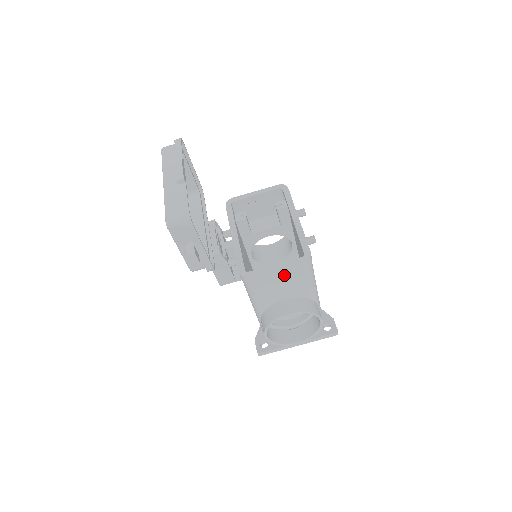
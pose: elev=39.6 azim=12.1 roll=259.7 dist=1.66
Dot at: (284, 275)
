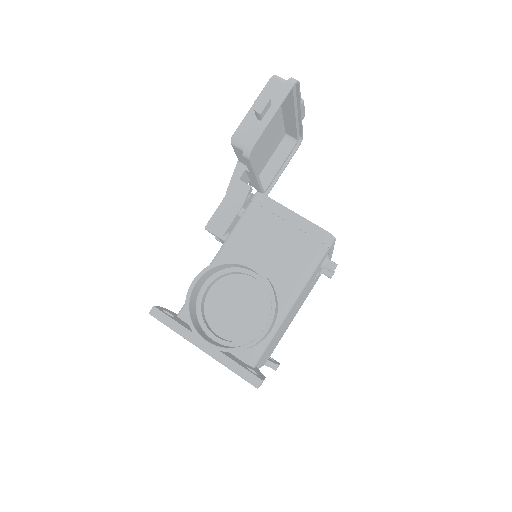
Dot at: (292, 230)
